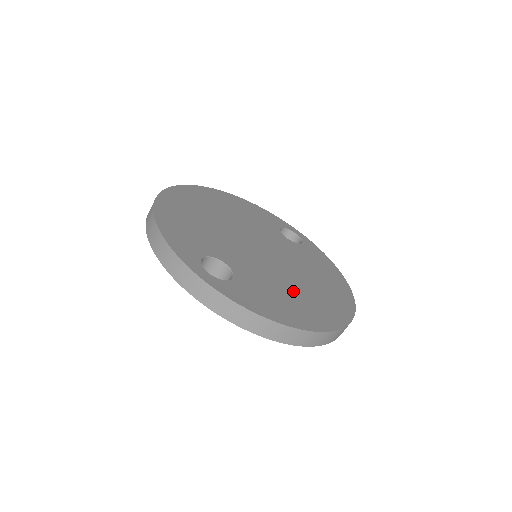
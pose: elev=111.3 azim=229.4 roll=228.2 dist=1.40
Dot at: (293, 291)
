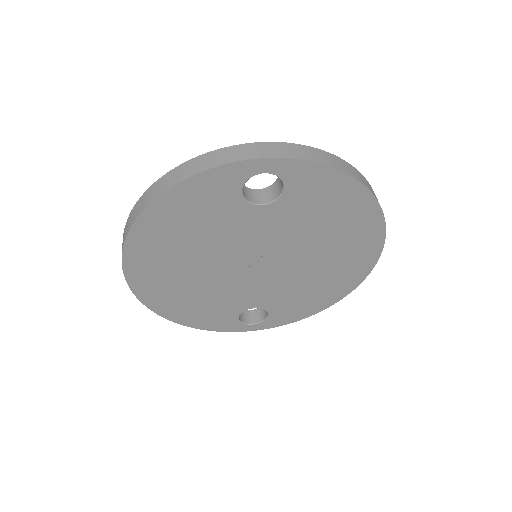
Dot at: occluded
